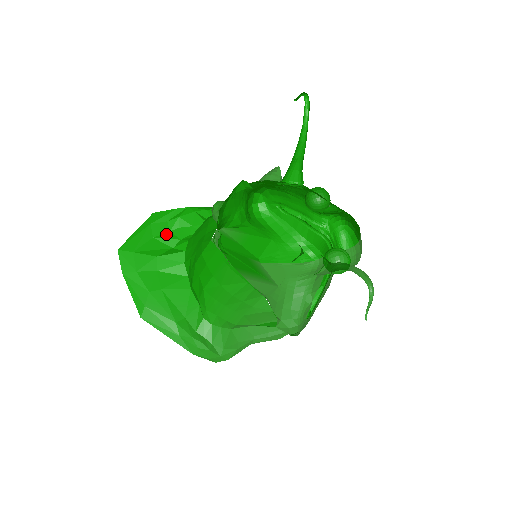
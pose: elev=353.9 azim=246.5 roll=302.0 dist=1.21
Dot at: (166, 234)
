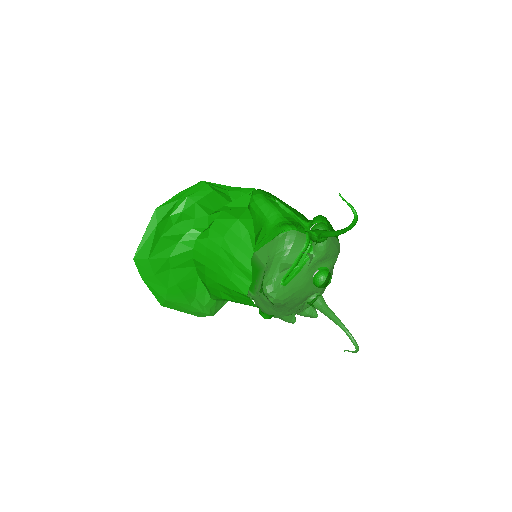
Dot at: (171, 230)
